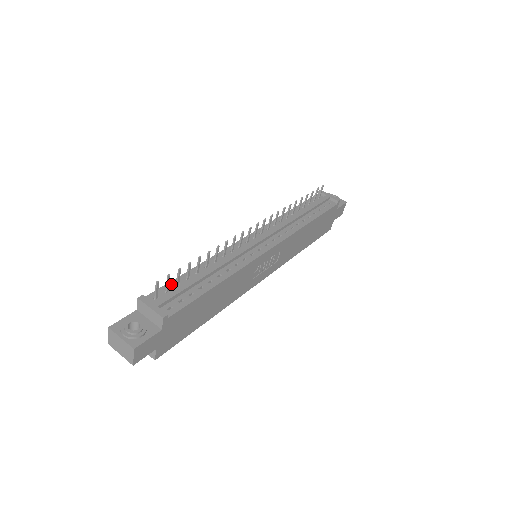
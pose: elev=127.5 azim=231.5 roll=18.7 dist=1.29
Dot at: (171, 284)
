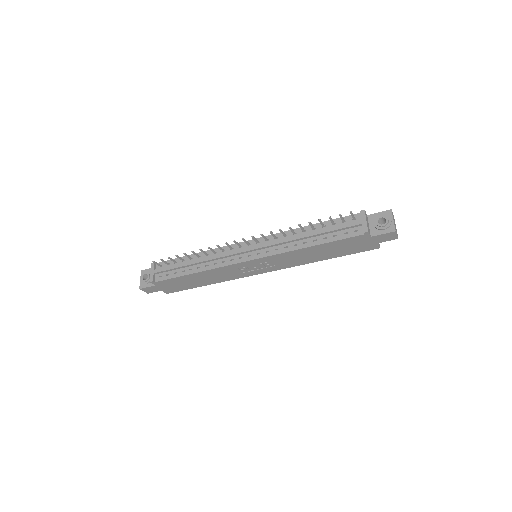
Dot at: occluded
